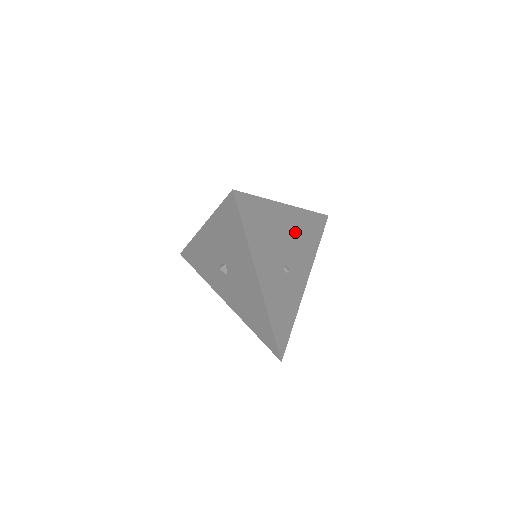
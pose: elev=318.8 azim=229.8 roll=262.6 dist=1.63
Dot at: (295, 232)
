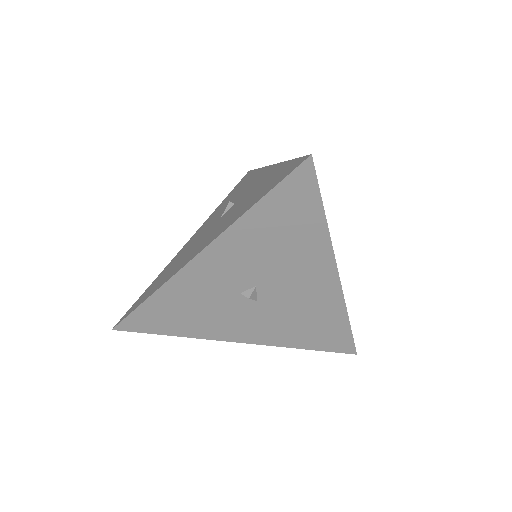
Dot at: occluded
